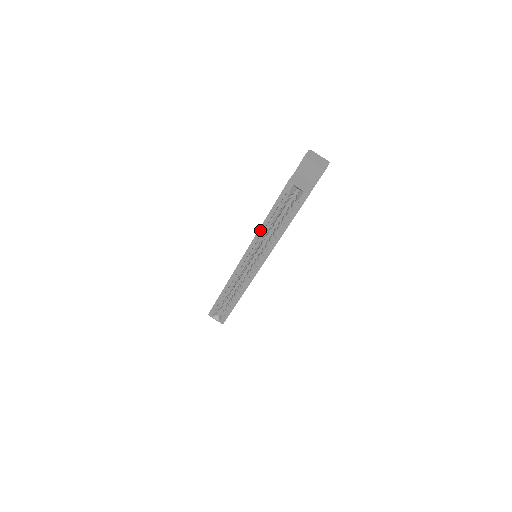
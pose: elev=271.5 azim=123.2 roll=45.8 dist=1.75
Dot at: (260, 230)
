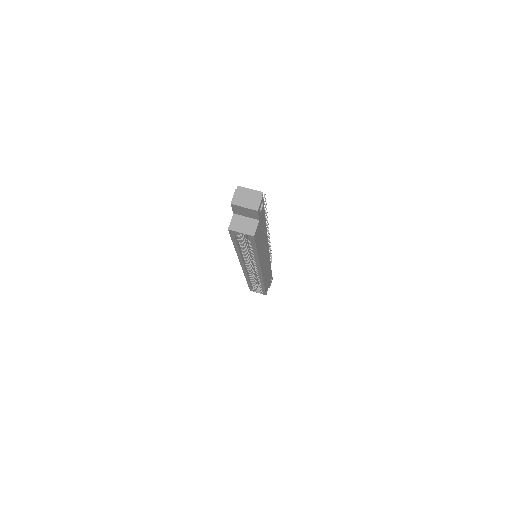
Dot at: (238, 254)
